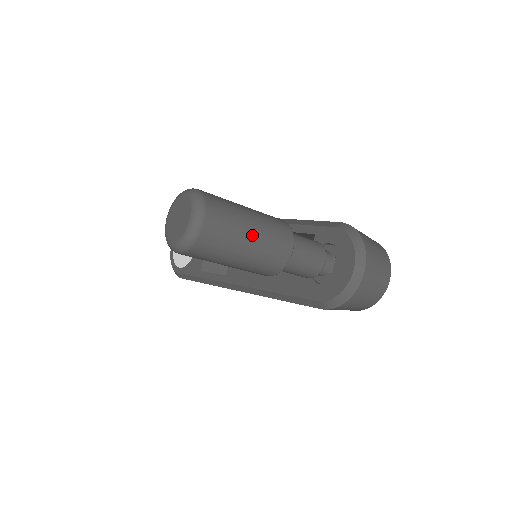
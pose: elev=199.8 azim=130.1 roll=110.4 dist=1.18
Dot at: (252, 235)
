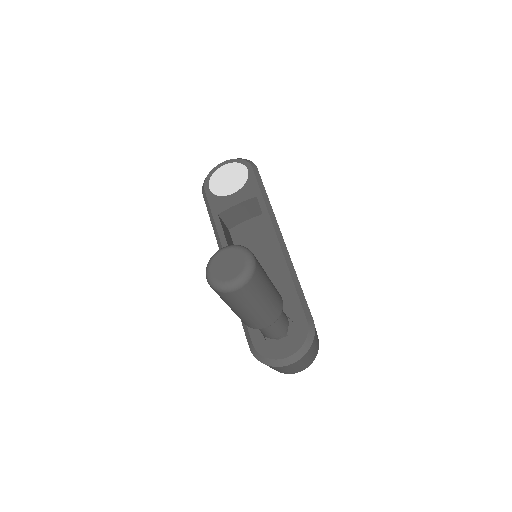
Dot at: (255, 309)
